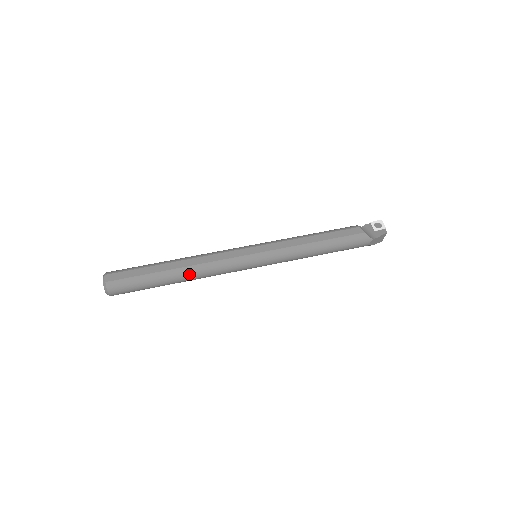
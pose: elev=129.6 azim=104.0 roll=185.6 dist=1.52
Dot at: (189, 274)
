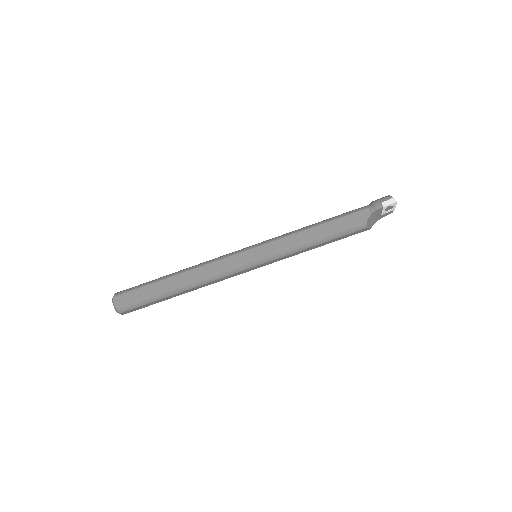
Dot at: occluded
